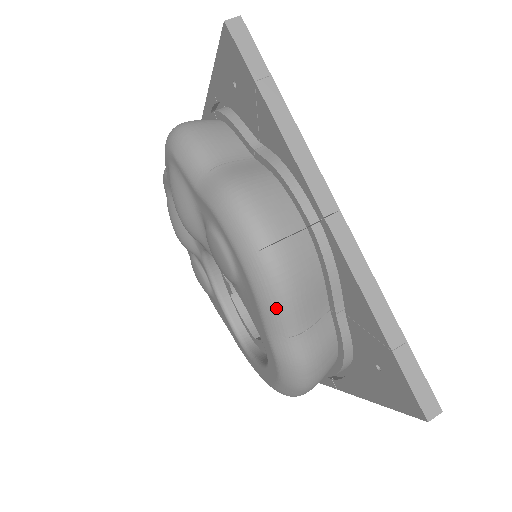
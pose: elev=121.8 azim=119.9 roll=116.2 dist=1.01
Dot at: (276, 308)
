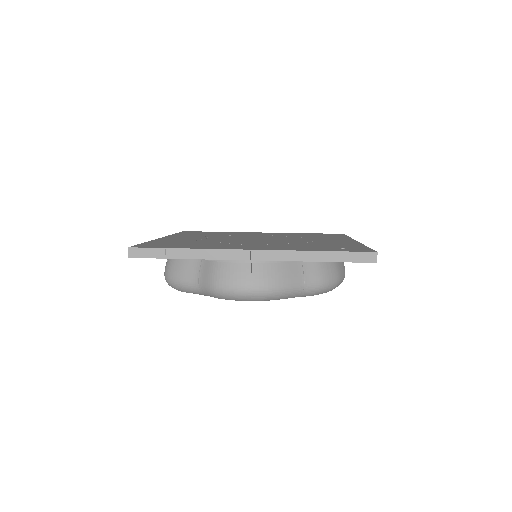
Dot at: (284, 295)
